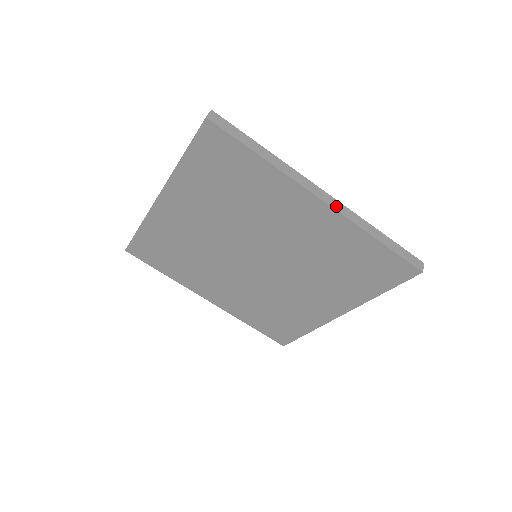
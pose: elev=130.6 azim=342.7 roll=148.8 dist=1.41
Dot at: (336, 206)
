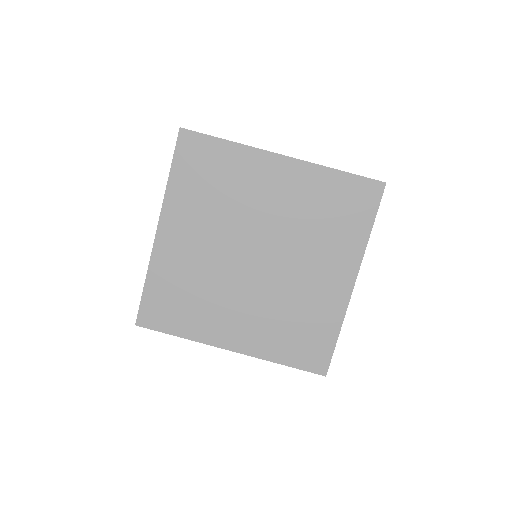
Dot at: (295, 158)
